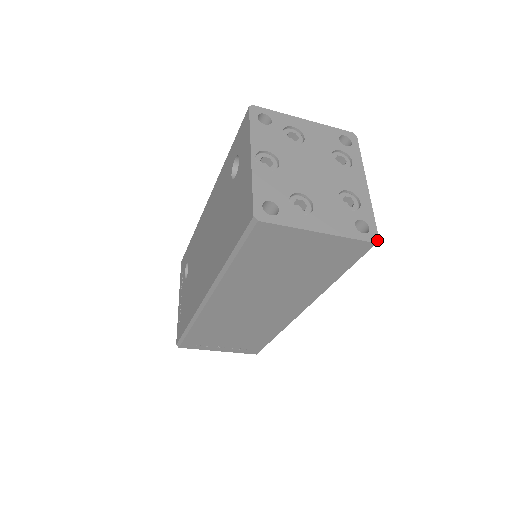
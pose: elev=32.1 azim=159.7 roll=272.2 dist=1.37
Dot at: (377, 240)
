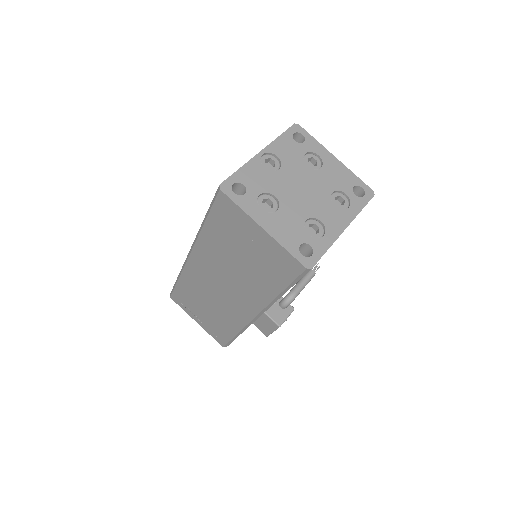
Dot at: (310, 267)
